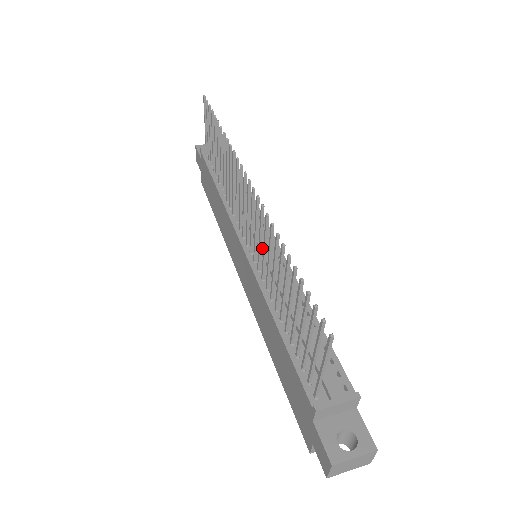
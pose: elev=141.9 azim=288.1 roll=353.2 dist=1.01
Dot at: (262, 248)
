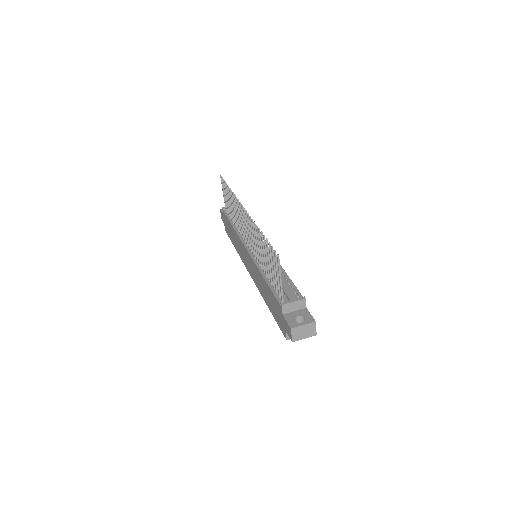
Dot at: occluded
